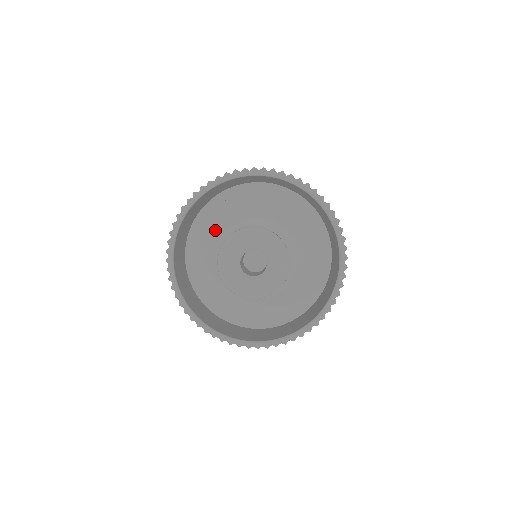
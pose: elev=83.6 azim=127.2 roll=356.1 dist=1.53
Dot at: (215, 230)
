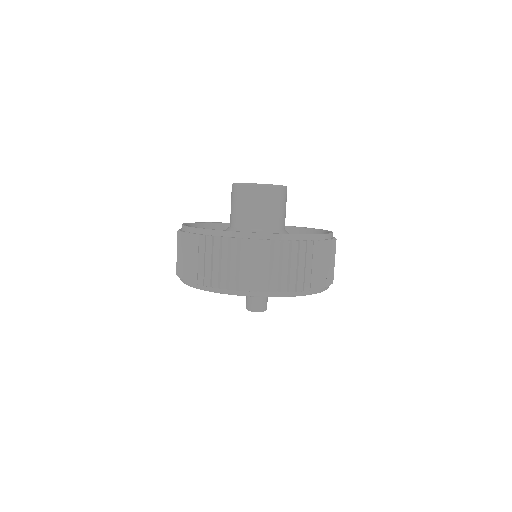
Dot at: occluded
